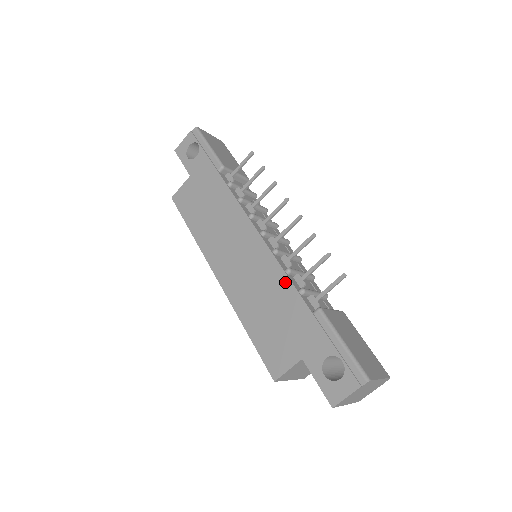
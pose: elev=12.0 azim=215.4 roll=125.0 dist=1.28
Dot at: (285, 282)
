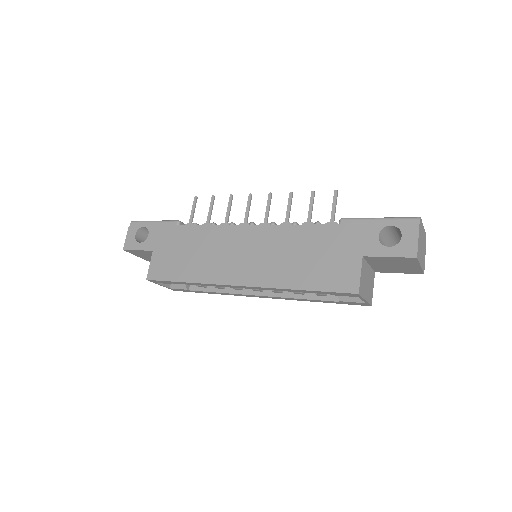
Dot at: (300, 229)
